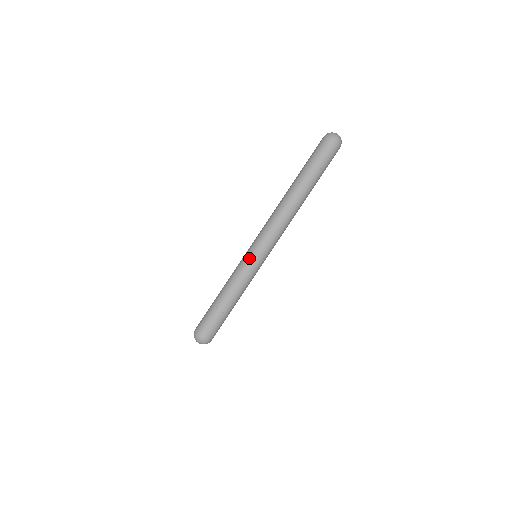
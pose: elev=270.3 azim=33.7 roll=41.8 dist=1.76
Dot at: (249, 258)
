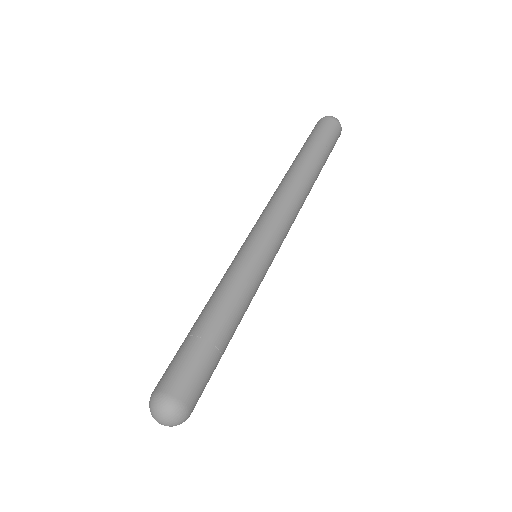
Dot at: (248, 250)
